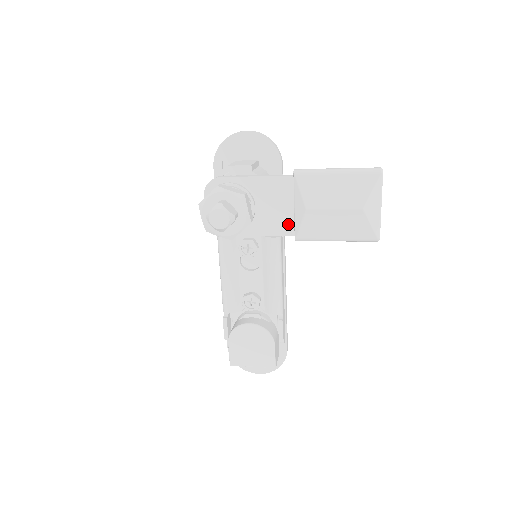
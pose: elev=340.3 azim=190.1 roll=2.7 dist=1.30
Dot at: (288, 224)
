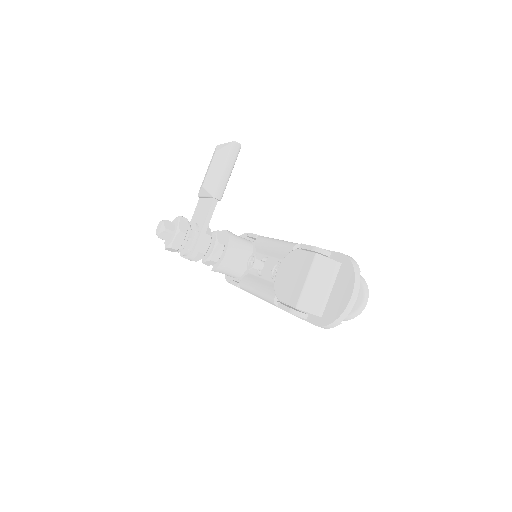
Dot at: (209, 202)
